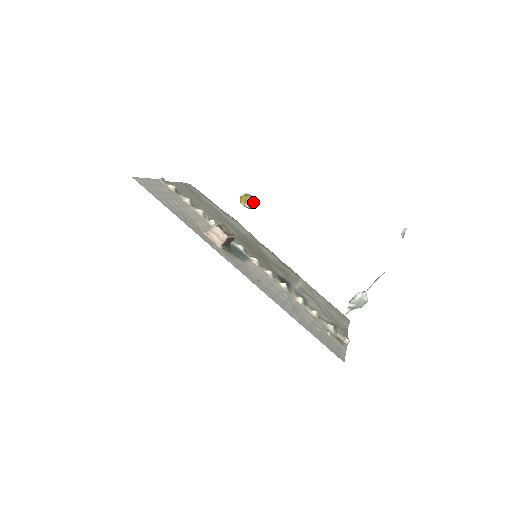
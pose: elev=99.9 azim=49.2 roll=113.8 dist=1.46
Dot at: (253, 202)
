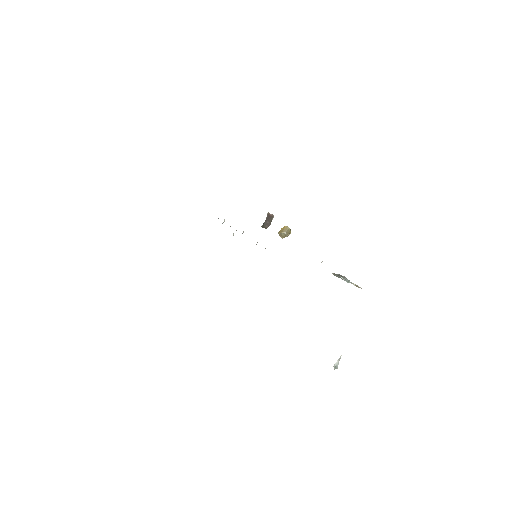
Dot at: occluded
